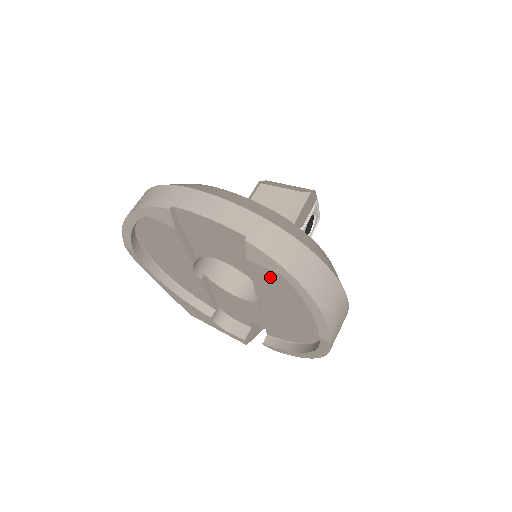
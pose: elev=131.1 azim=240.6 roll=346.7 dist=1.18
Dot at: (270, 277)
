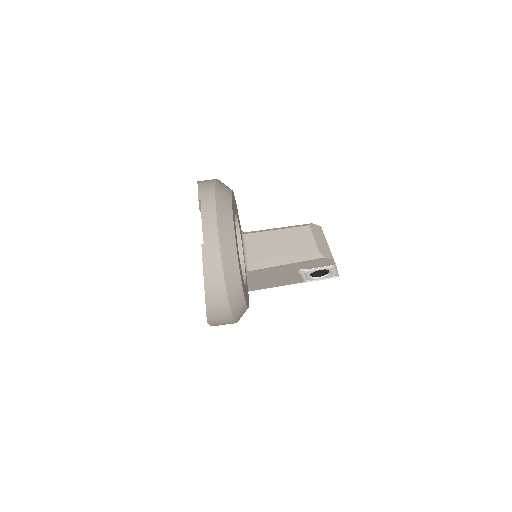
Dot at: occluded
